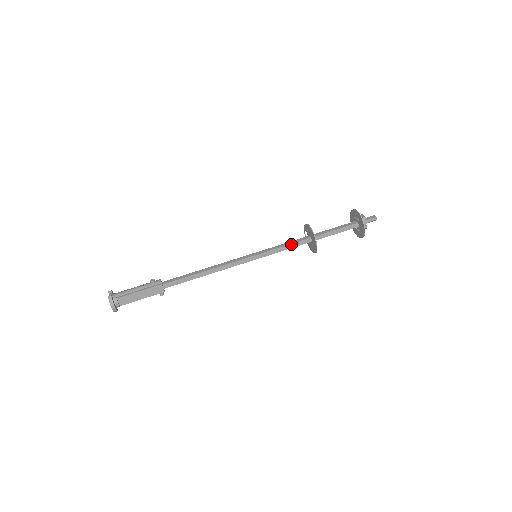
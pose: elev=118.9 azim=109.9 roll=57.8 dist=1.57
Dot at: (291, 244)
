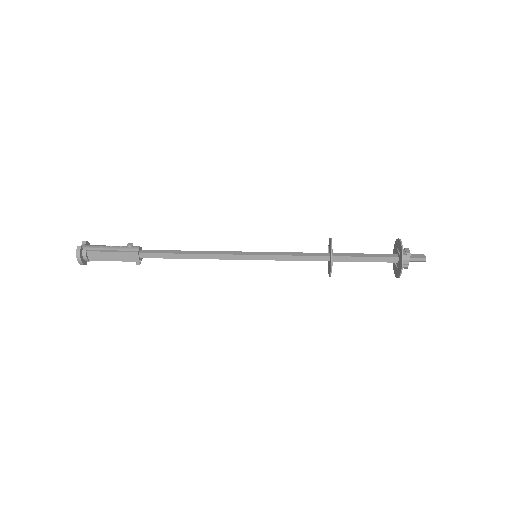
Dot at: (302, 256)
